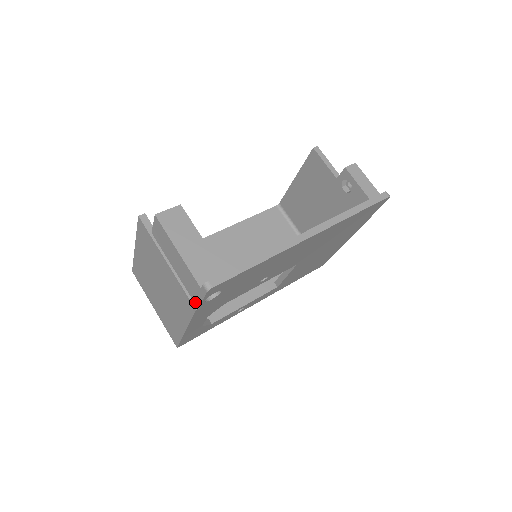
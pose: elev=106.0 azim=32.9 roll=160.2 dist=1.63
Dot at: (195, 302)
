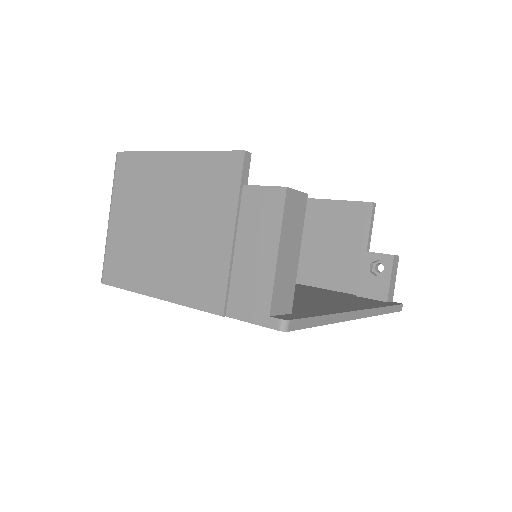
Dot at: (230, 308)
